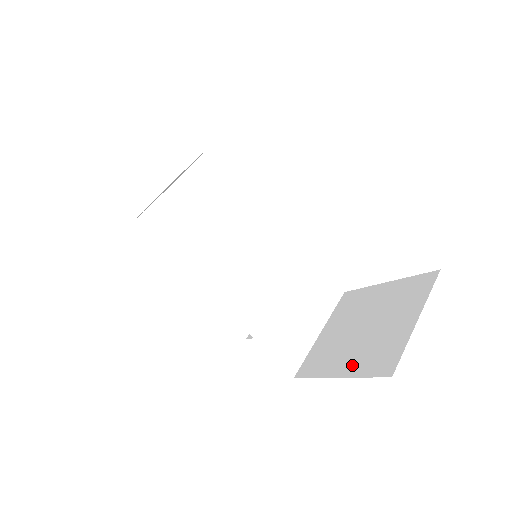
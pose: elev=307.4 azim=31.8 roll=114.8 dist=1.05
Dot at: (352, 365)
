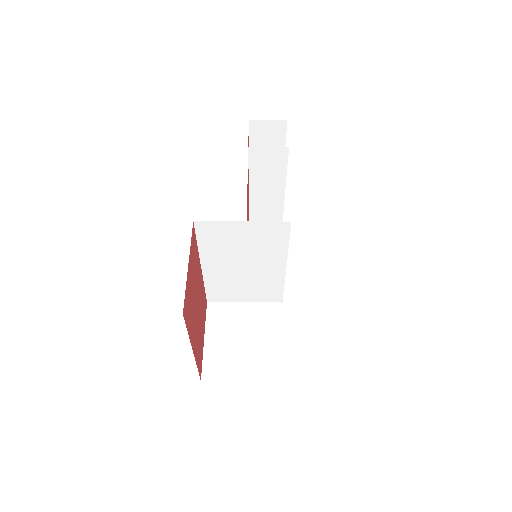
Dot at: (212, 347)
